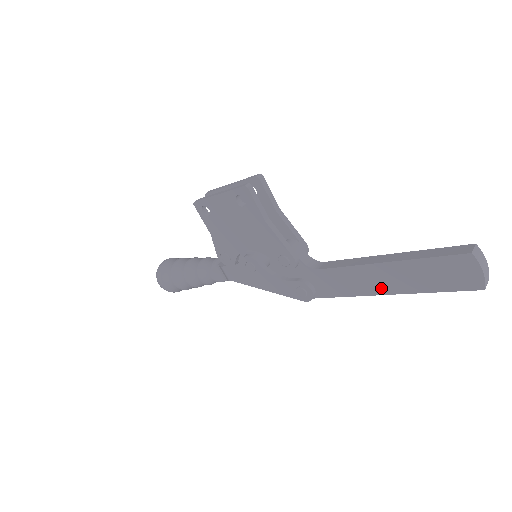
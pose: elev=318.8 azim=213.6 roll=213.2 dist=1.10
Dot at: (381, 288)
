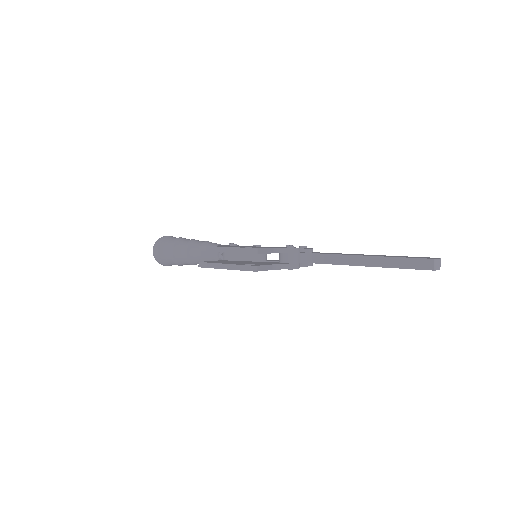
Dot at: occluded
